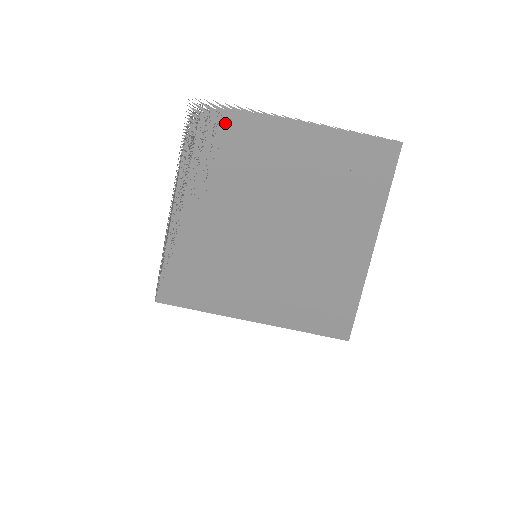
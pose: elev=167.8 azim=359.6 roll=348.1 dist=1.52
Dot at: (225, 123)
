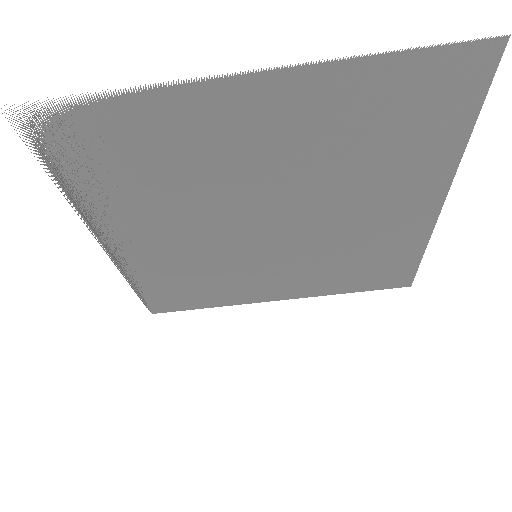
Dot at: (102, 127)
